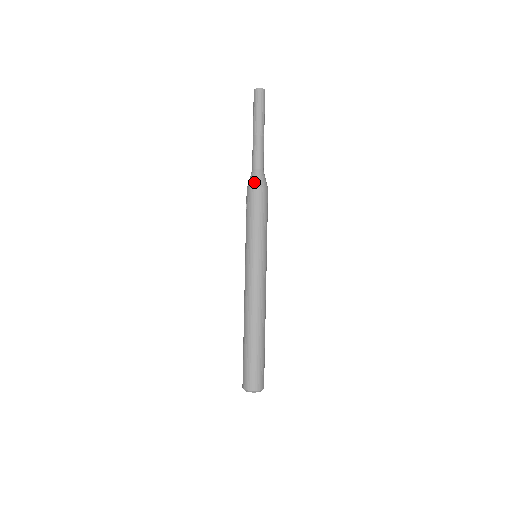
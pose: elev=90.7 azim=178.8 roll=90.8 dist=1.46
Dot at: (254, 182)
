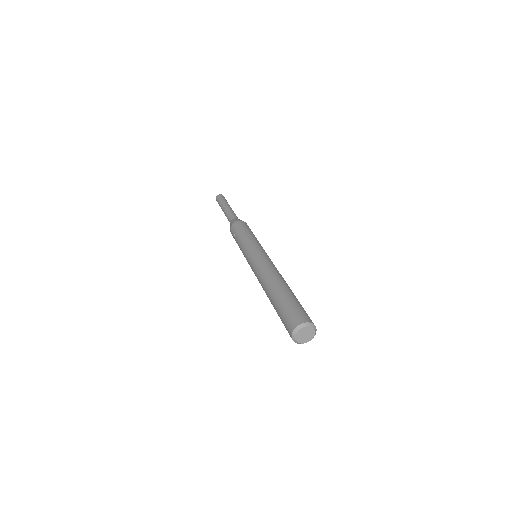
Dot at: (237, 220)
